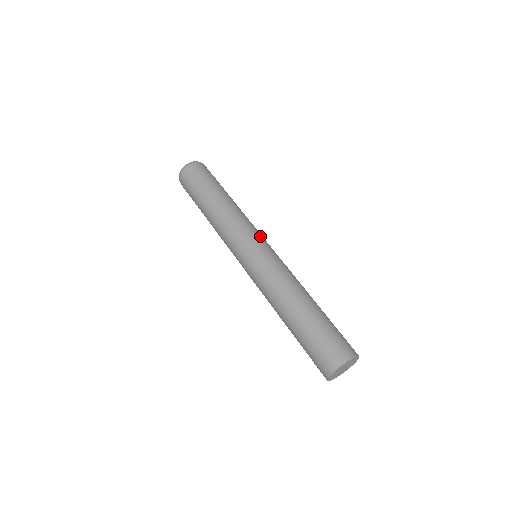
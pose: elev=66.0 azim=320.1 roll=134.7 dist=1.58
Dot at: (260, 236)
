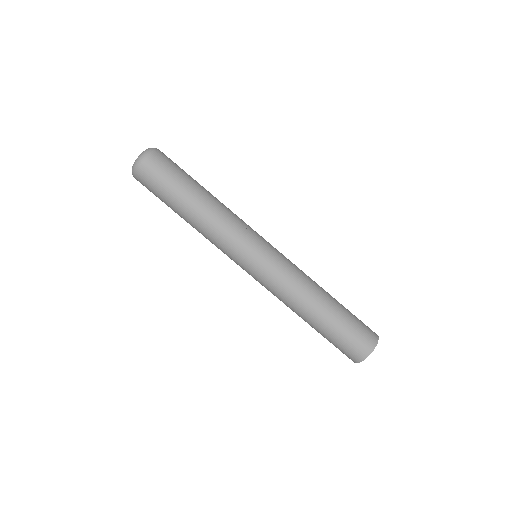
Dot at: (255, 240)
